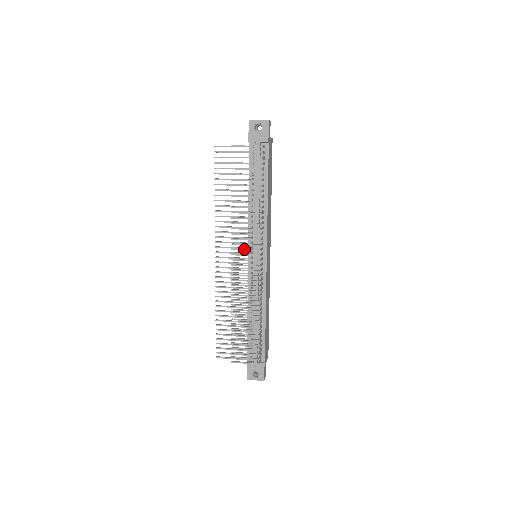
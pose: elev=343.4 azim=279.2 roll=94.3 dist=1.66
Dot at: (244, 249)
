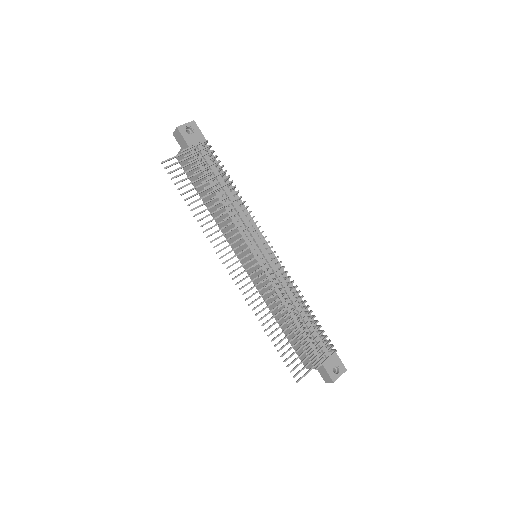
Dot at: (254, 243)
